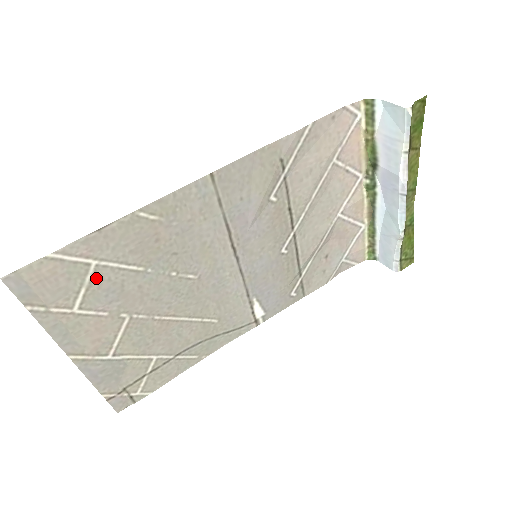
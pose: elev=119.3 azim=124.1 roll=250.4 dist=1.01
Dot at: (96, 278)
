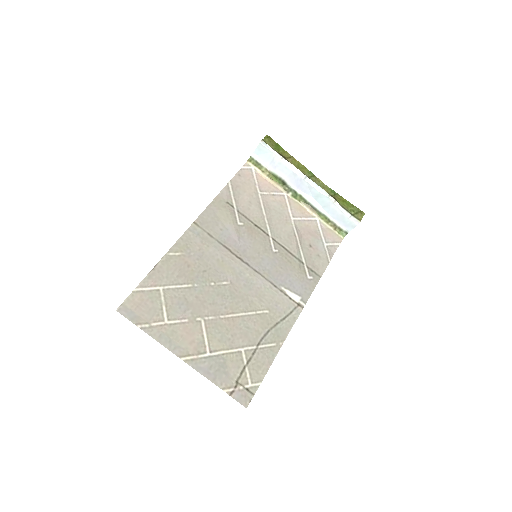
Dot at: (167, 298)
